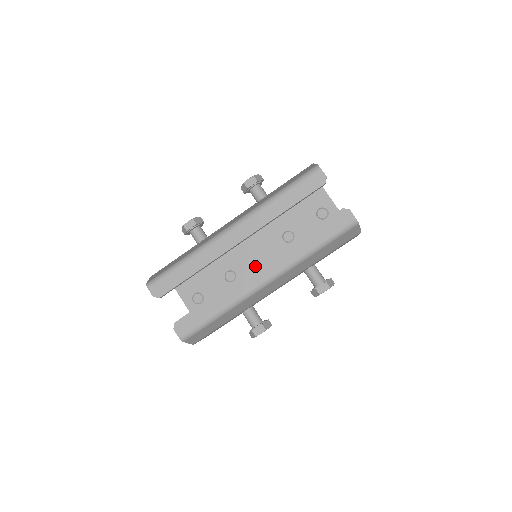
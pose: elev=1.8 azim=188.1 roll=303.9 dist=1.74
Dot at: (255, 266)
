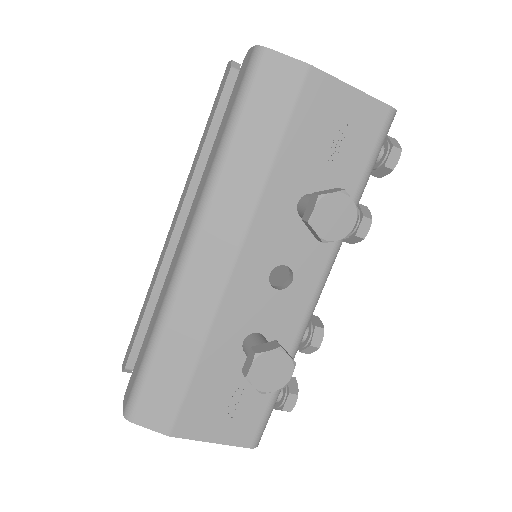
Dot at: occluded
